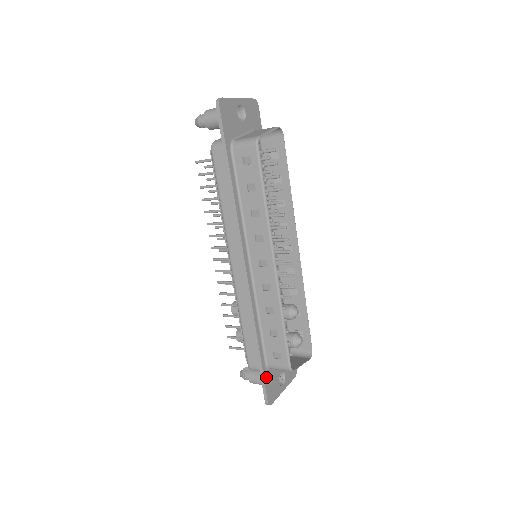
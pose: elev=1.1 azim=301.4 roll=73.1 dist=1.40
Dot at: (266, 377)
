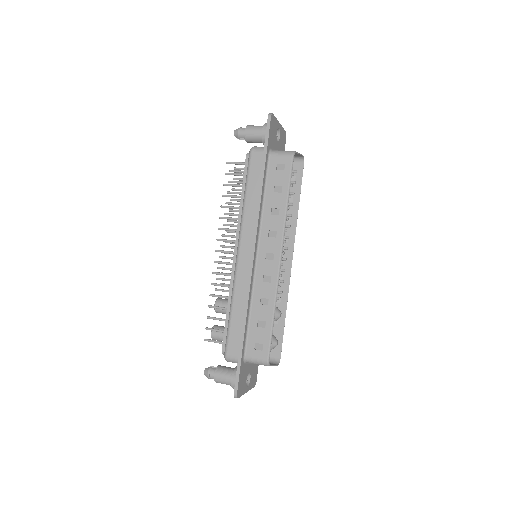
Dot at: (241, 368)
